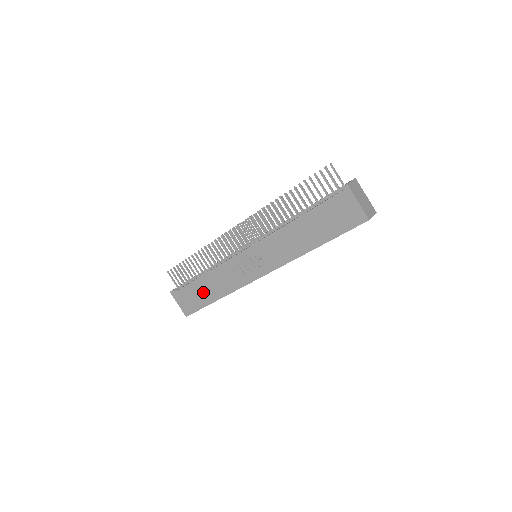
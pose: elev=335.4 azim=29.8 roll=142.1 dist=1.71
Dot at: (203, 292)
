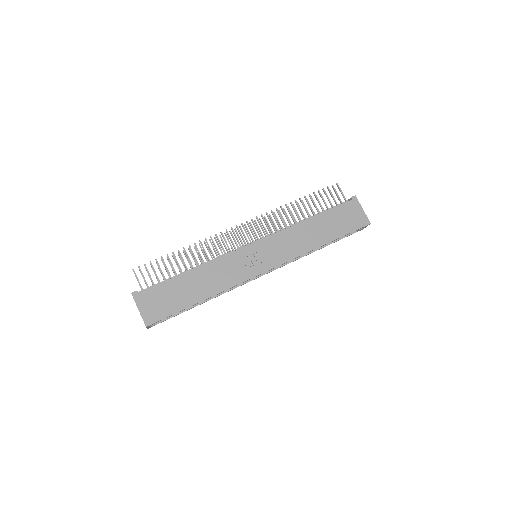
Dot at: (185, 291)
